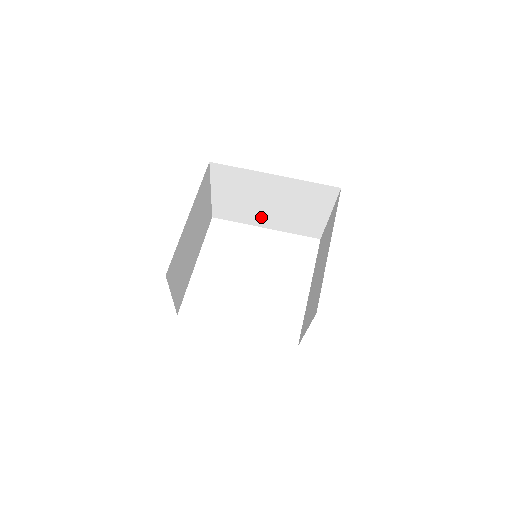
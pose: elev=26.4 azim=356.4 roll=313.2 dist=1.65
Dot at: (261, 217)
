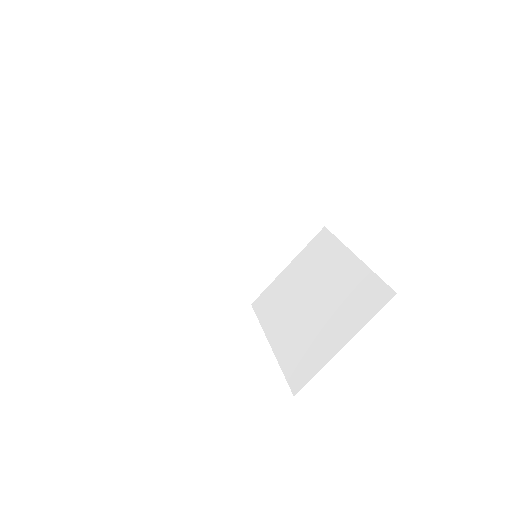
Dot at: (284, 321)
